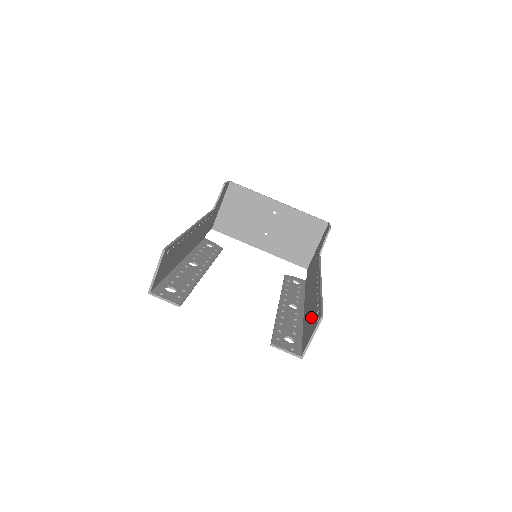
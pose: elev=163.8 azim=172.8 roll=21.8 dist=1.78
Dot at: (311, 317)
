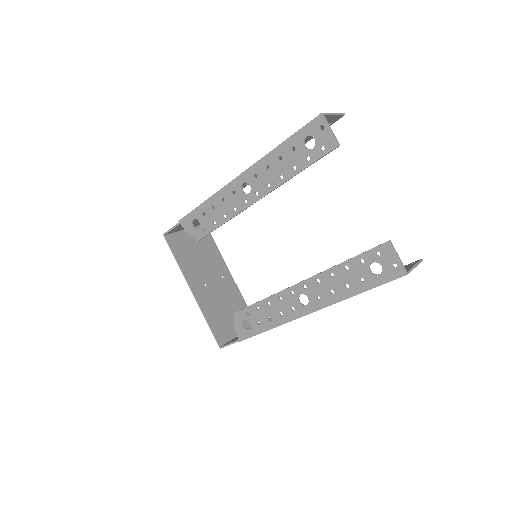
Dot at: occluded
